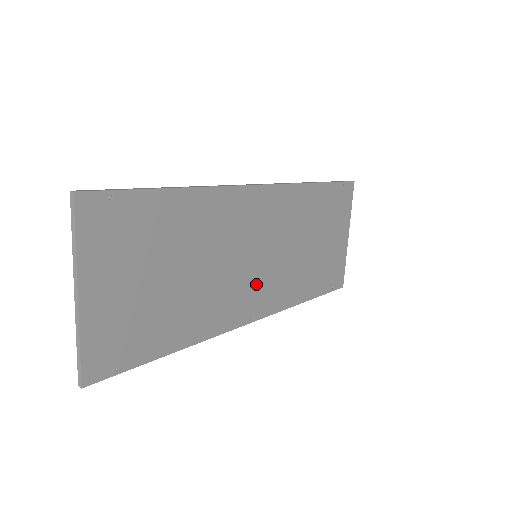
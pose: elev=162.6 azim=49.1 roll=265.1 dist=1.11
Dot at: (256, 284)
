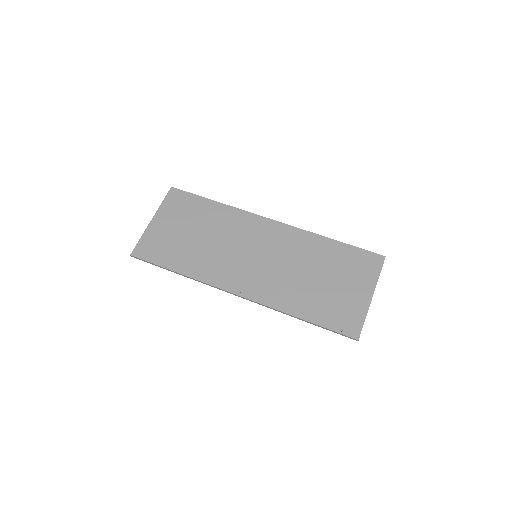
Dot at: (250, 273)
